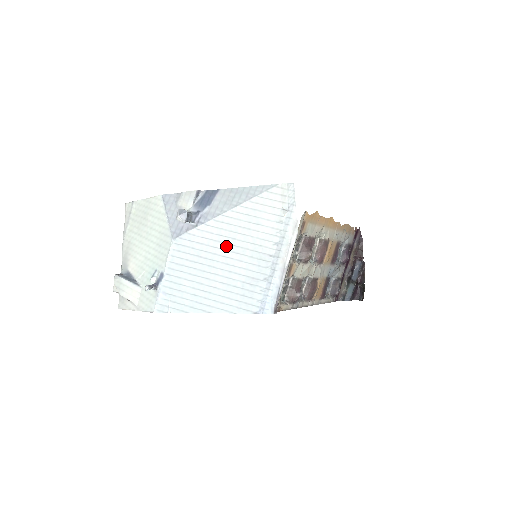
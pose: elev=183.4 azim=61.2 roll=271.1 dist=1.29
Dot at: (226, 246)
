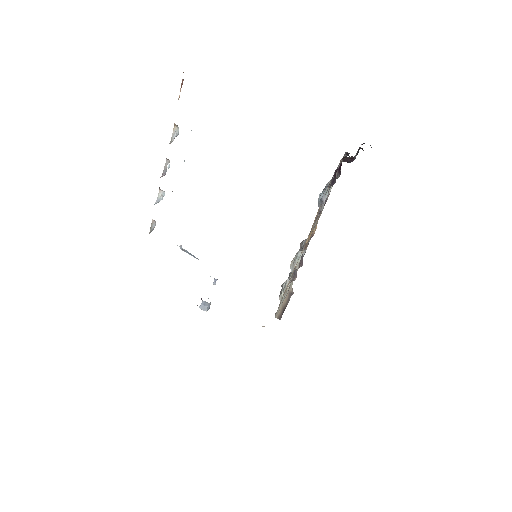
Dot at: occluded
